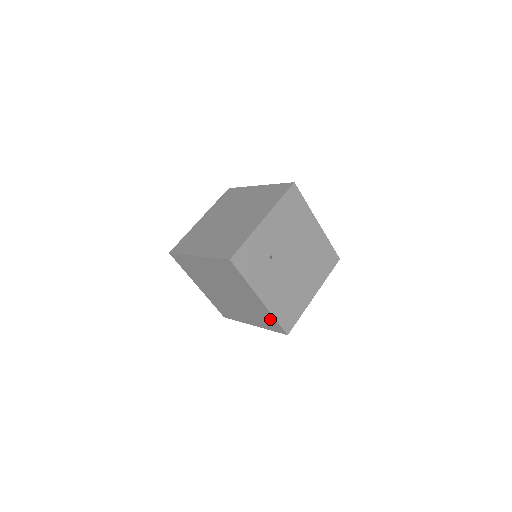
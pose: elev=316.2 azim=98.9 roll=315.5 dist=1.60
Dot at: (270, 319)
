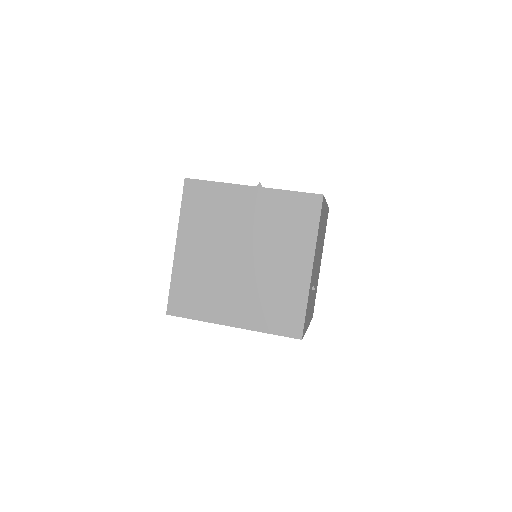
Dot at: occluded
